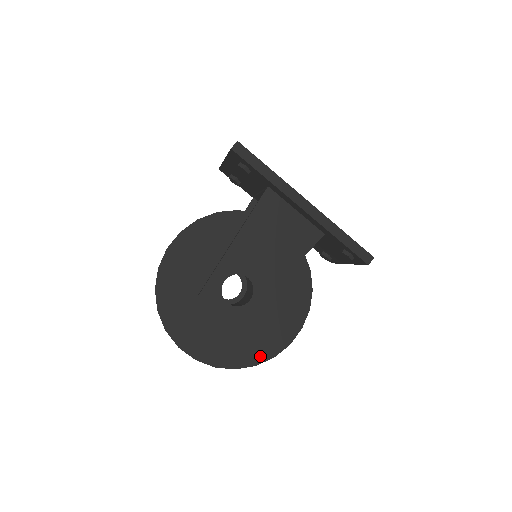
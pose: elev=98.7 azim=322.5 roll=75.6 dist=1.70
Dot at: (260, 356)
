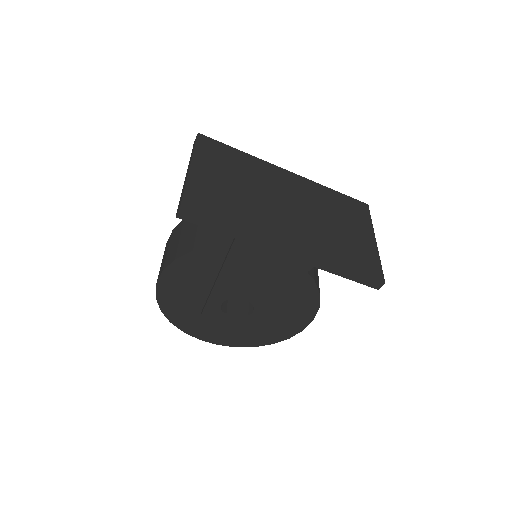
Dot at: (276, 339)
